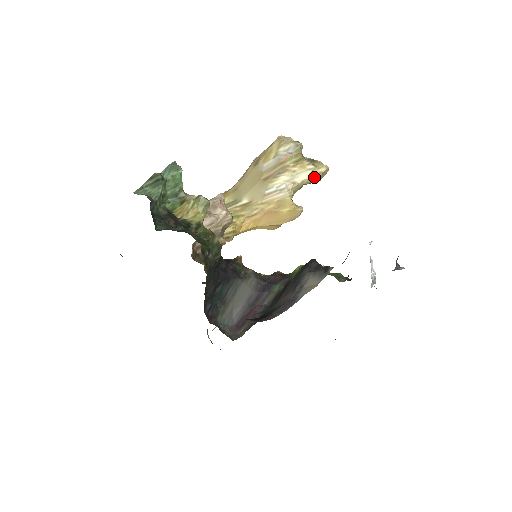
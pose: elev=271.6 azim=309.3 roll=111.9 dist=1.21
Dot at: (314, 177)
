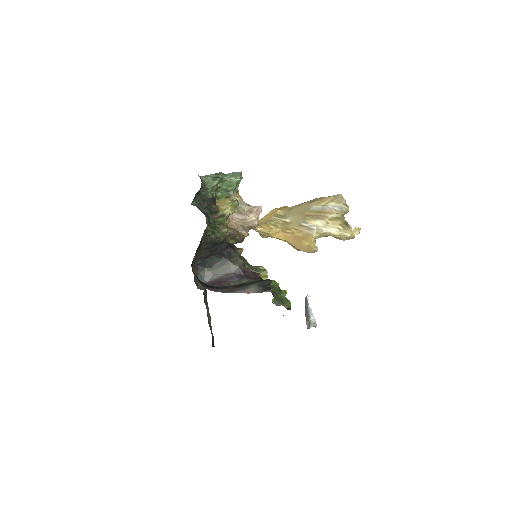
Dot at: (339, 235)
